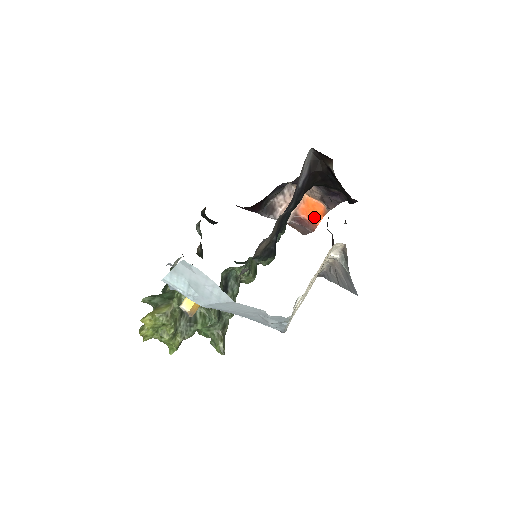
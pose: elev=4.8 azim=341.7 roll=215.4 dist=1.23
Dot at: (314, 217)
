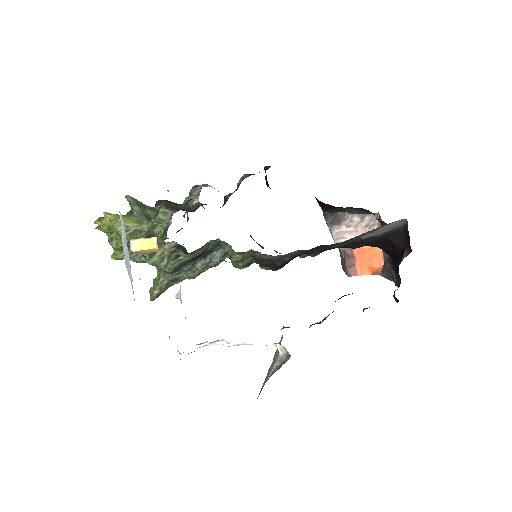
Dot at: (363, 266)
